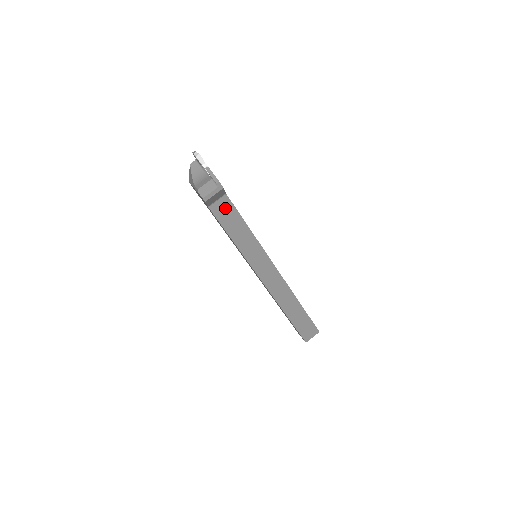
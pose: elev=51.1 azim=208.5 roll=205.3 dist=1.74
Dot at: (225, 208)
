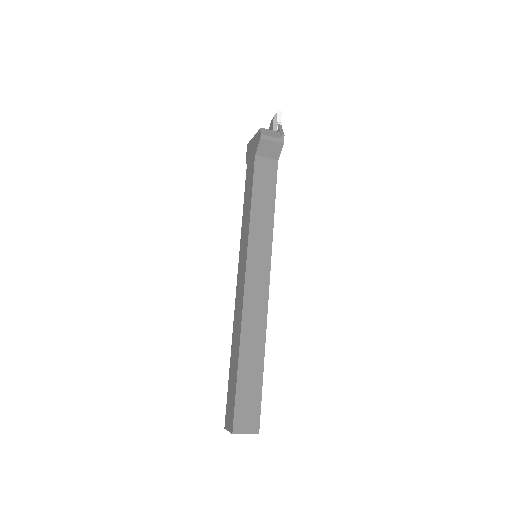
Dot at: (268, 171)
